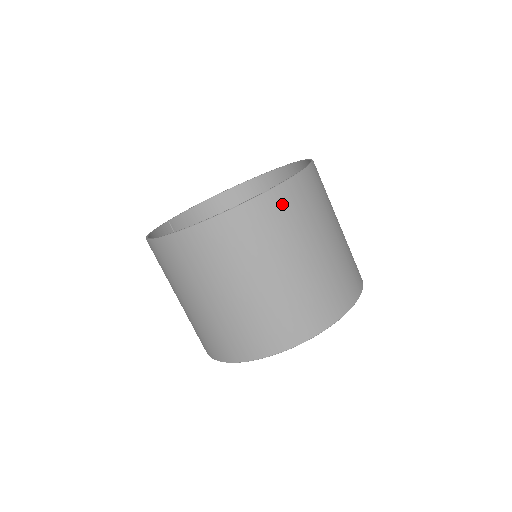
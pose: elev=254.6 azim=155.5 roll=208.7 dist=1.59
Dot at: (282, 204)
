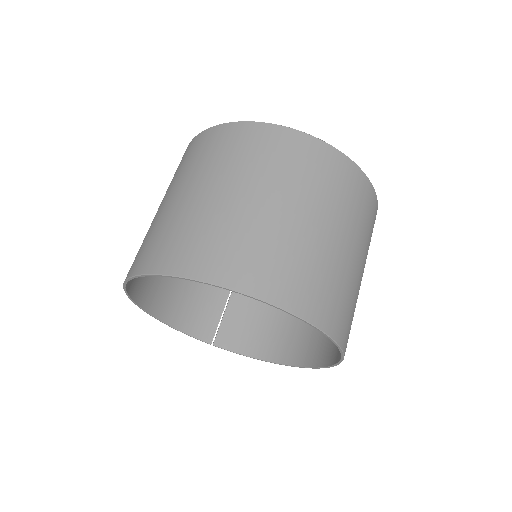
Dot at: (249, 137)
